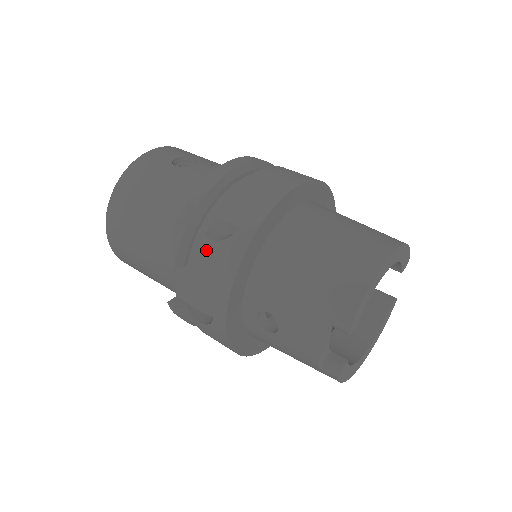
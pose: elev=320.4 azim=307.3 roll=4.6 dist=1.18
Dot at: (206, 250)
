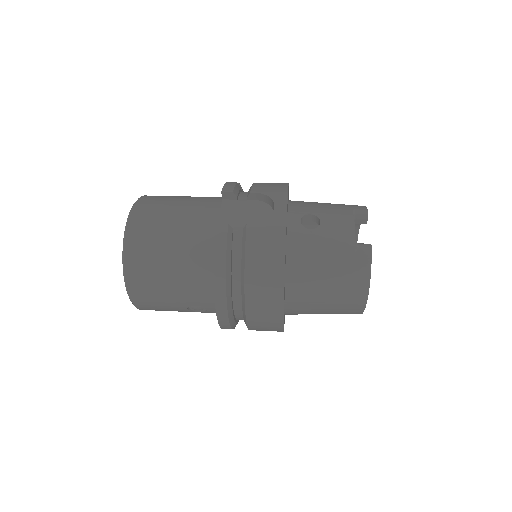
Dot at: (259, 184)
